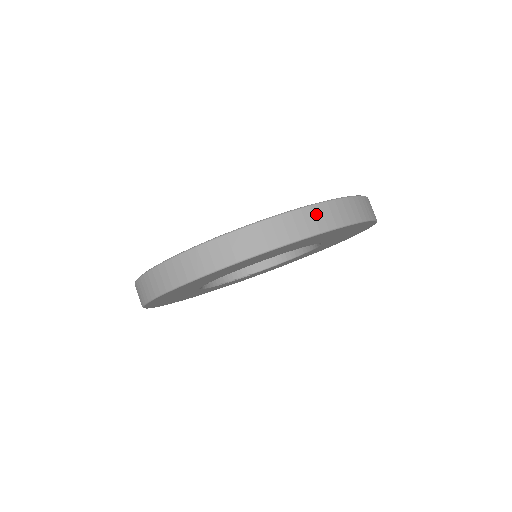
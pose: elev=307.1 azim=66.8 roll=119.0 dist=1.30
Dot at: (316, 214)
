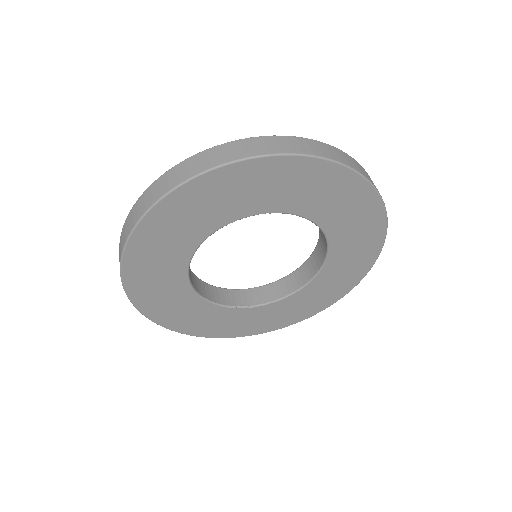
Dot at: (311, 144)
